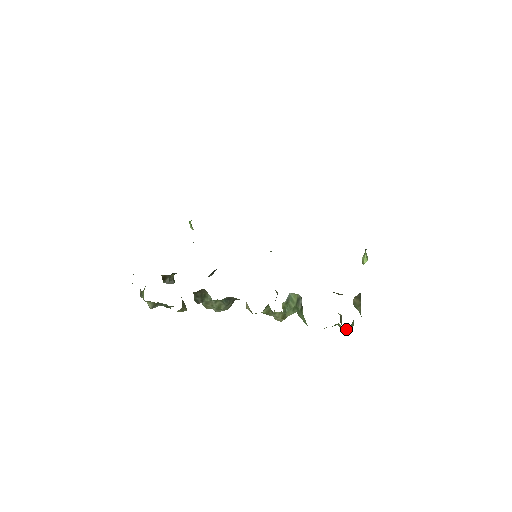
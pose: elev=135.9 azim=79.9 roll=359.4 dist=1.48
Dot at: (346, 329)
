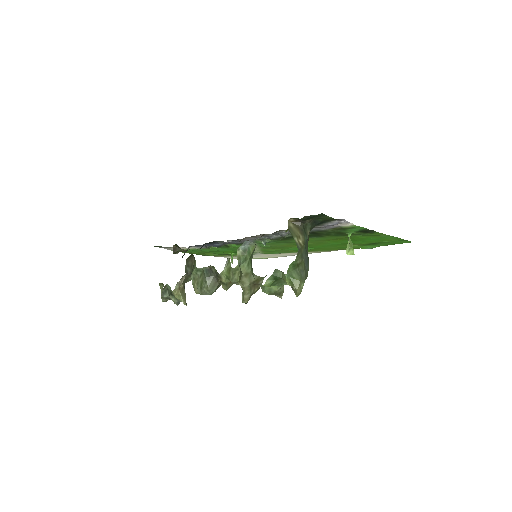
Dot at: (290, 283)
